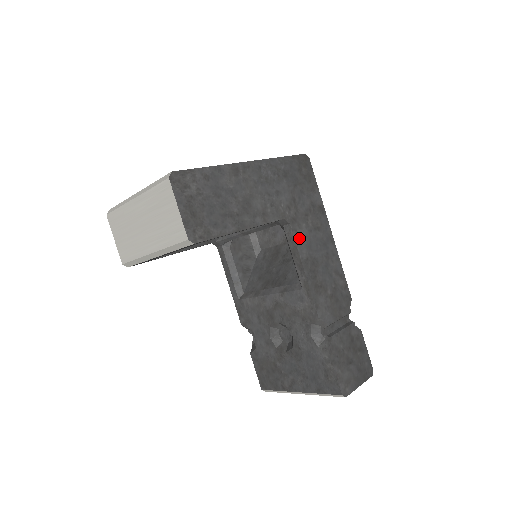
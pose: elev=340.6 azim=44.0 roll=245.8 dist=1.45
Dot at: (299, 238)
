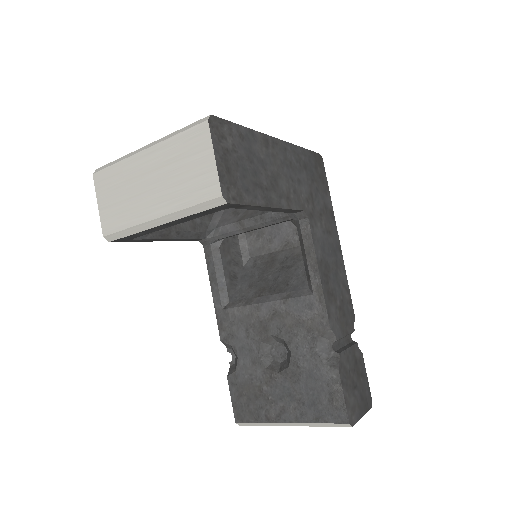
Dot at: (315, 236)
